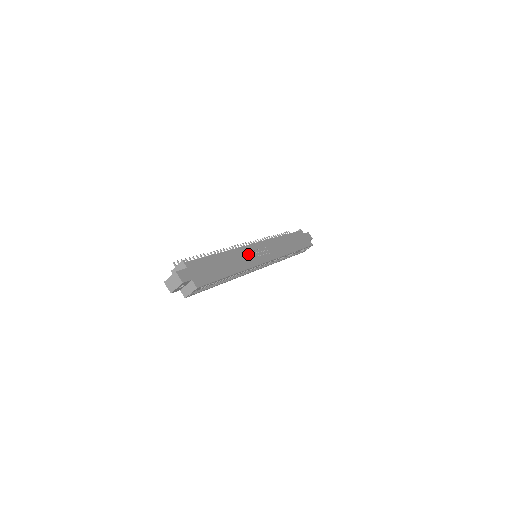
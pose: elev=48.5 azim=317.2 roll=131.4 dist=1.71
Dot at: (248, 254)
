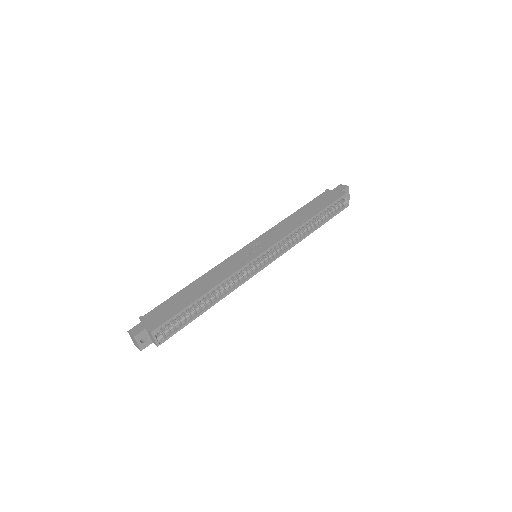
Dot at: (232, 263)
